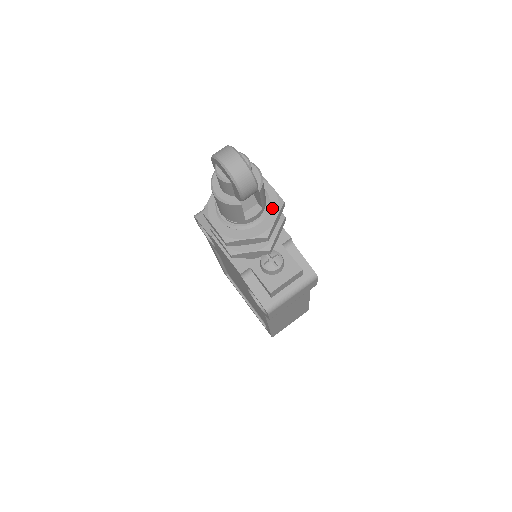
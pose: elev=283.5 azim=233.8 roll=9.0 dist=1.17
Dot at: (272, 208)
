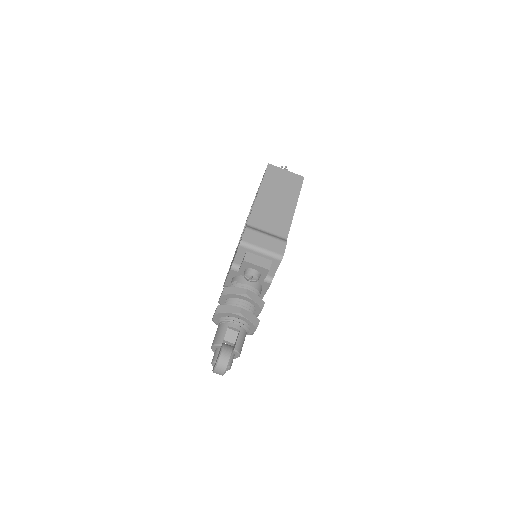
Dot at: occluded
